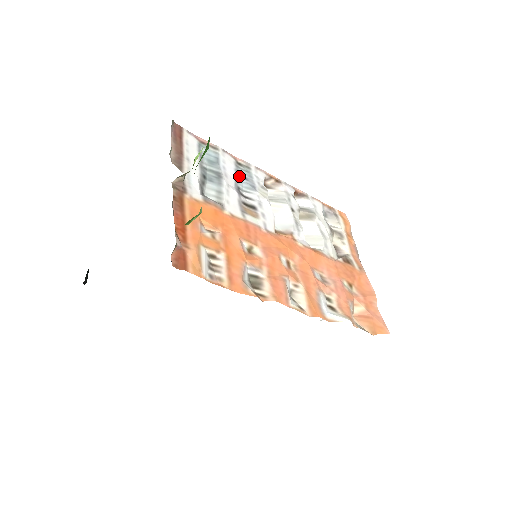
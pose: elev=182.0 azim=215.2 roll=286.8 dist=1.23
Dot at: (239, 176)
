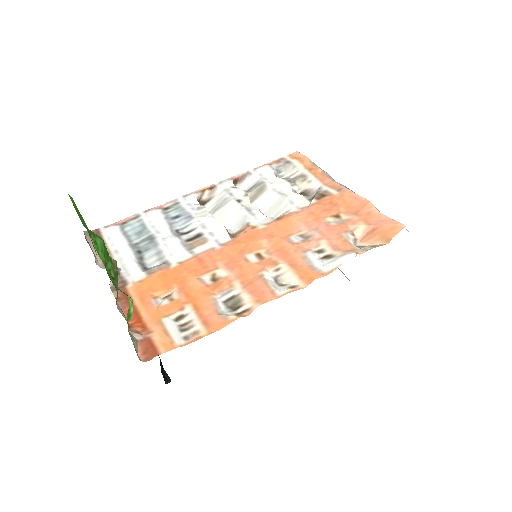
Dot at: (171, 220)
